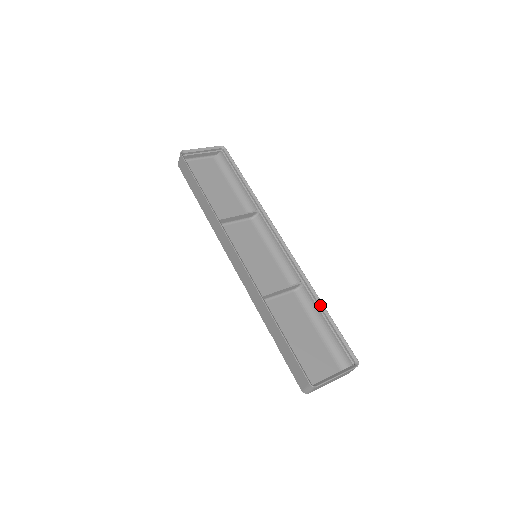
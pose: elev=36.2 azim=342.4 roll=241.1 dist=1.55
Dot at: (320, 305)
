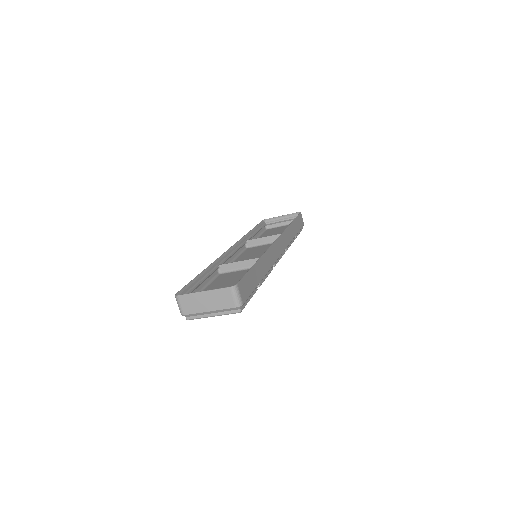
Dot at: occluded
